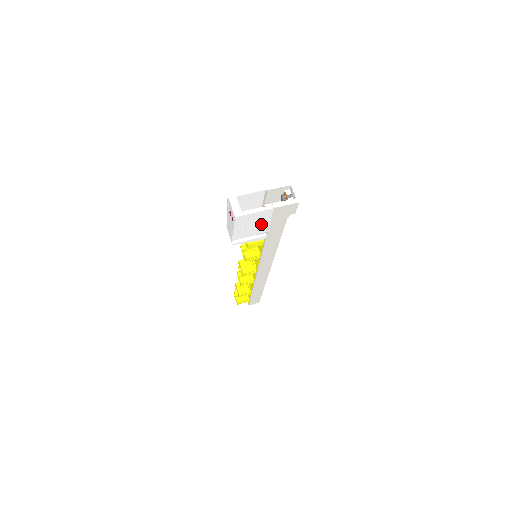
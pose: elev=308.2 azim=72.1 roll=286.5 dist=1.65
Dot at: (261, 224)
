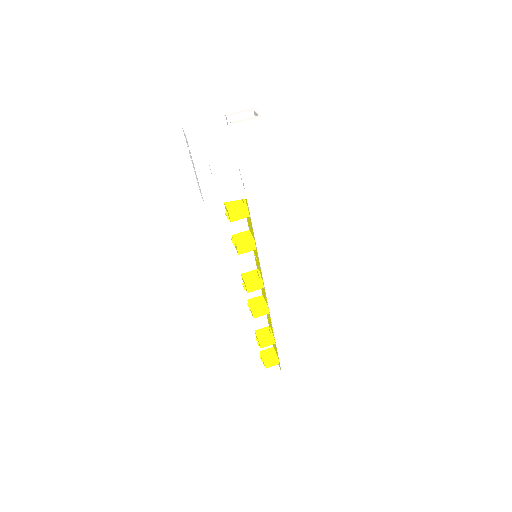
Dot at: (228, 161)
